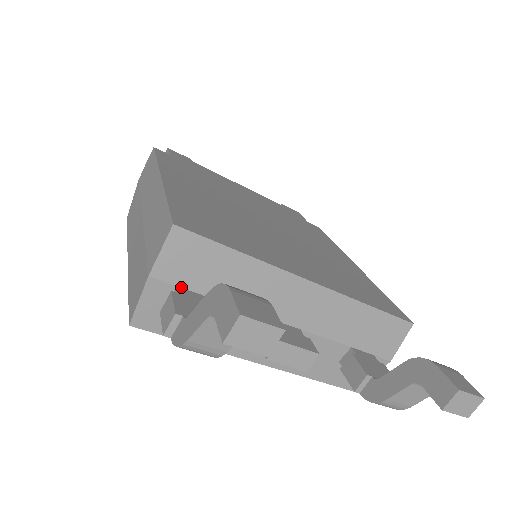
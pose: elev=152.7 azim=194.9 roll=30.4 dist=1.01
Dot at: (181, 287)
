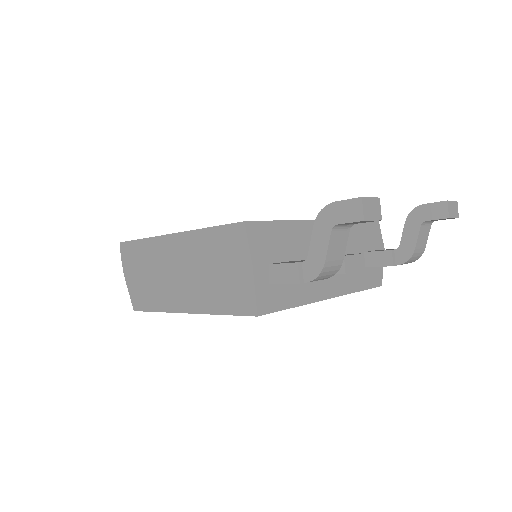
Dot at: (271, 263)
